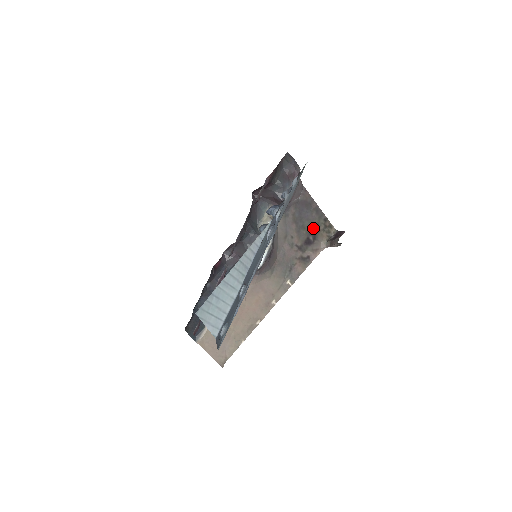
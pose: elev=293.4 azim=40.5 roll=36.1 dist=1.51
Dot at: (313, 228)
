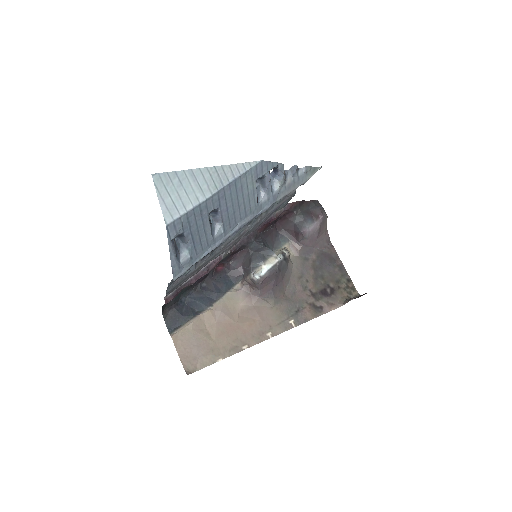
Dot at: (333, 282)
